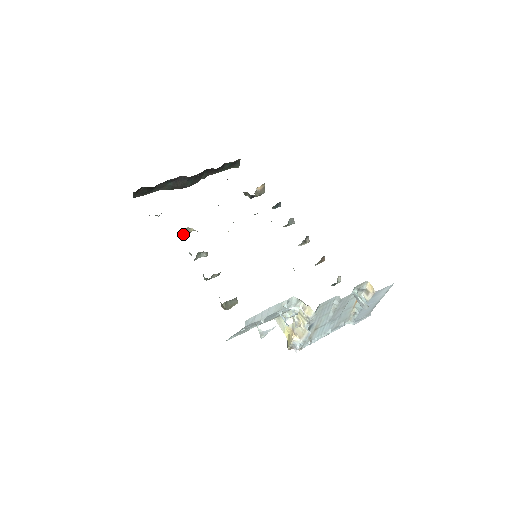
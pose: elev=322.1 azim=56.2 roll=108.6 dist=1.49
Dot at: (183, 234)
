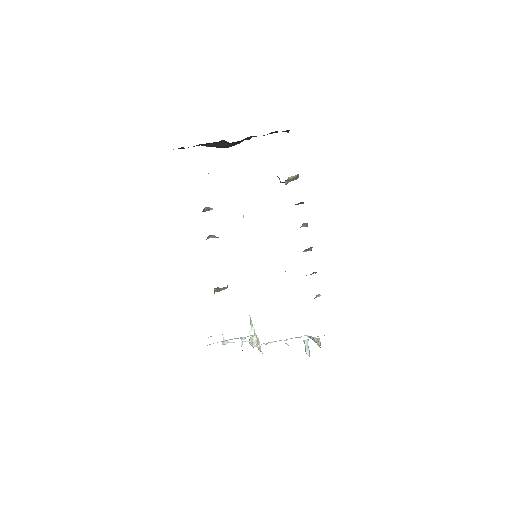
Dot at: (204, 211)
